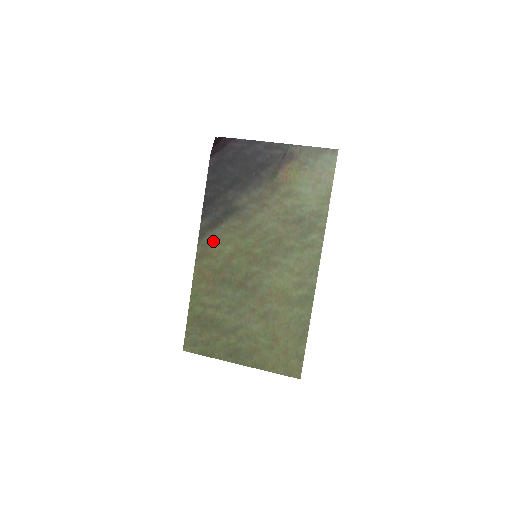
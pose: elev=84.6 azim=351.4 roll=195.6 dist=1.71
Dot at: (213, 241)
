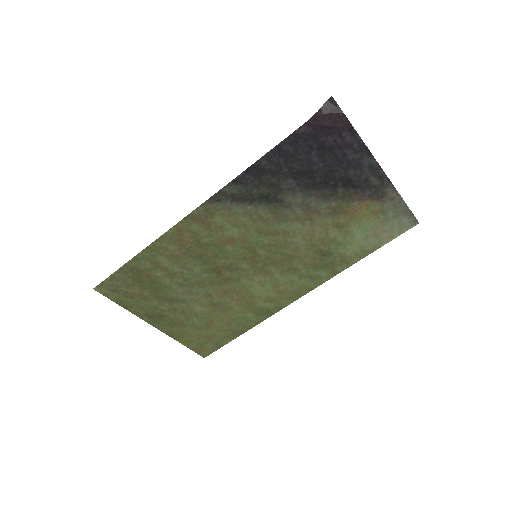
Dot at: (223, 214)
